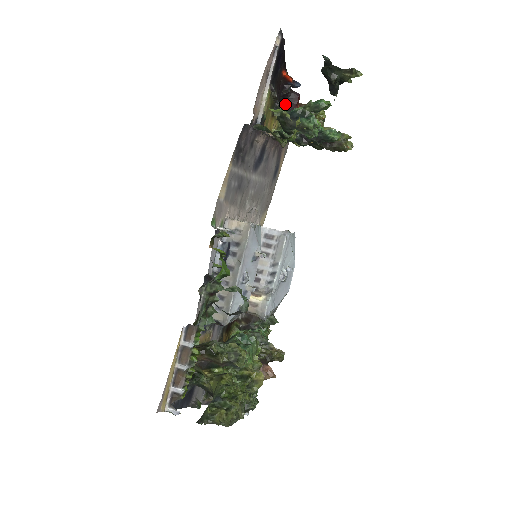
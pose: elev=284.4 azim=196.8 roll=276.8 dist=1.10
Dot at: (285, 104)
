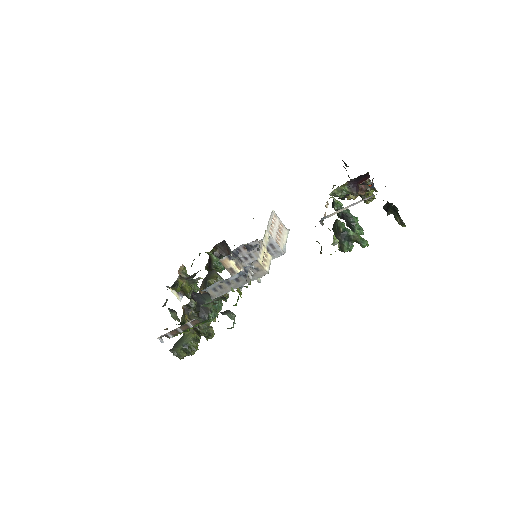
Dot at: (356, 178)
